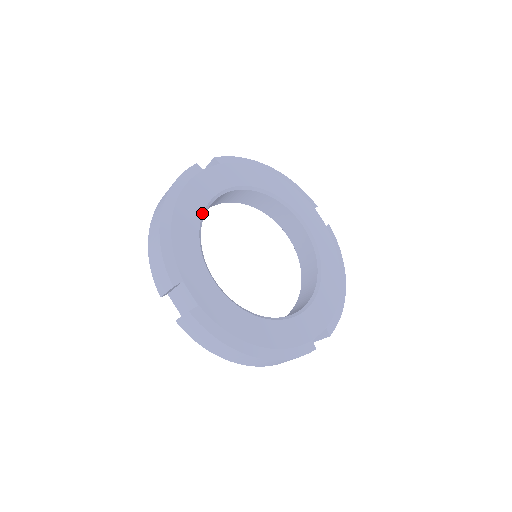
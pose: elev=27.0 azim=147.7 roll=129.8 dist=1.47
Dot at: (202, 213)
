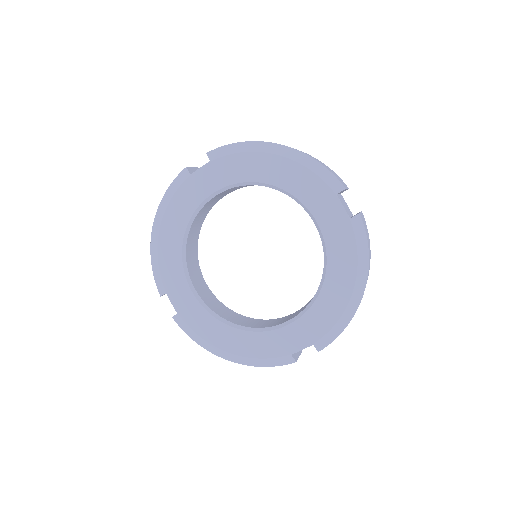
Dot at: (186, 226)
